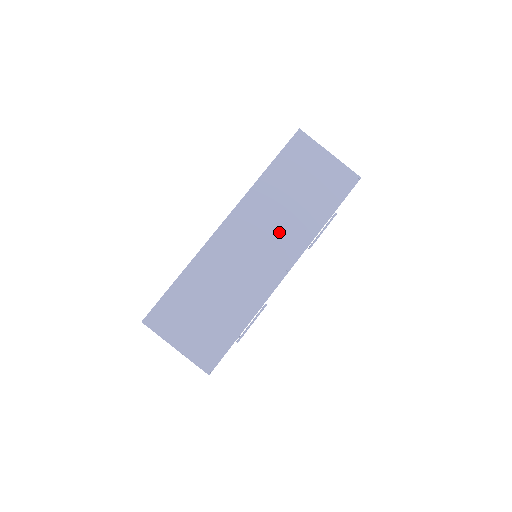
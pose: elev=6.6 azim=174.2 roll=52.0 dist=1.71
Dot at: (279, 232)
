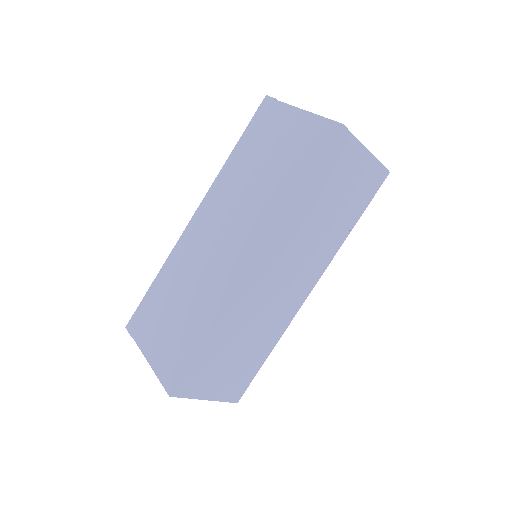
Dot at: (307, 257)
